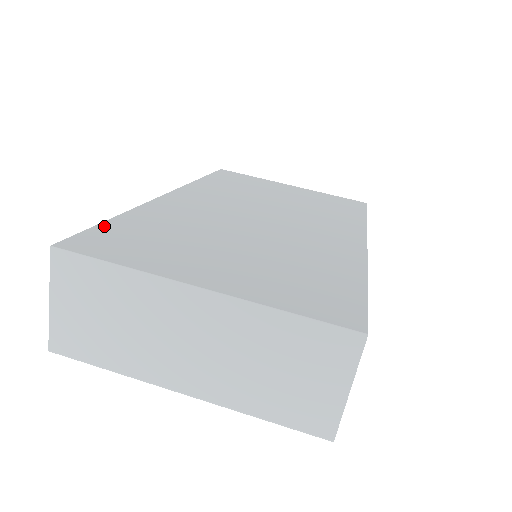
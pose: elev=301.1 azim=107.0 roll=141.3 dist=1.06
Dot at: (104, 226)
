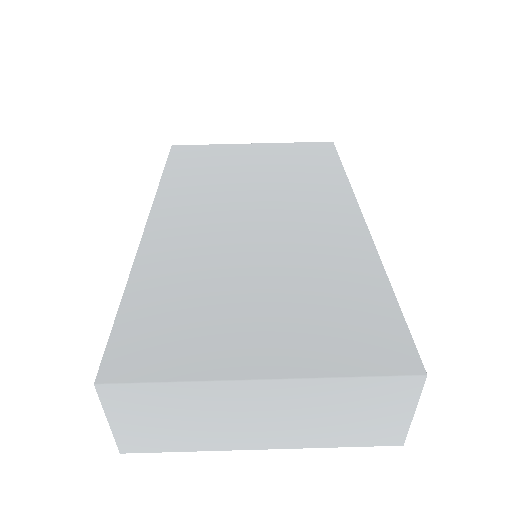
Dot at: (122, 320)
